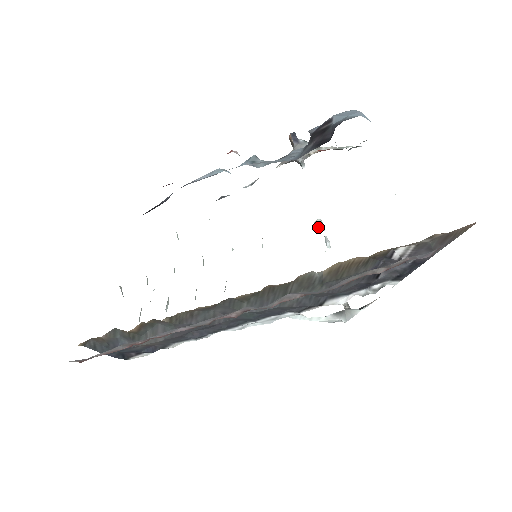
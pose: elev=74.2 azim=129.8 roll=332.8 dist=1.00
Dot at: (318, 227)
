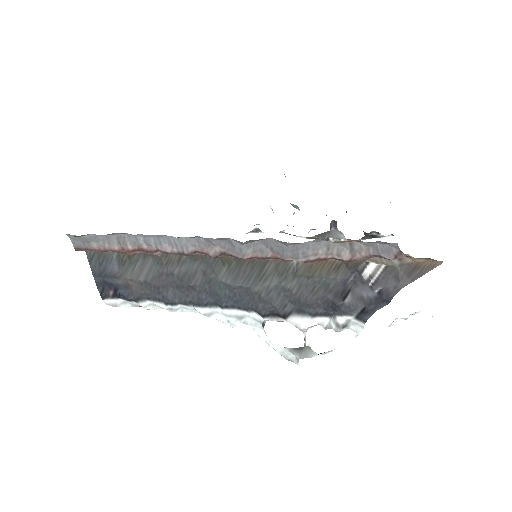
Dot at: occluded
